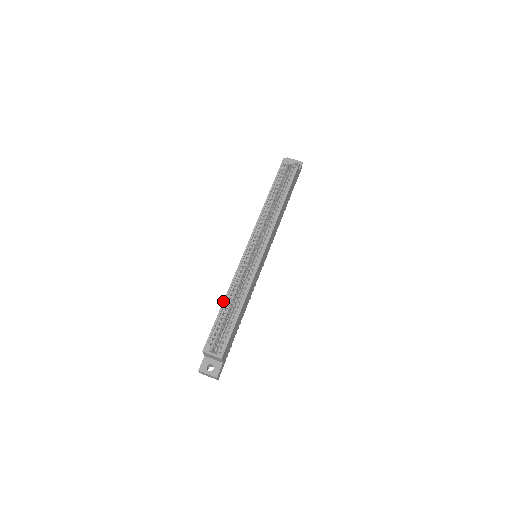
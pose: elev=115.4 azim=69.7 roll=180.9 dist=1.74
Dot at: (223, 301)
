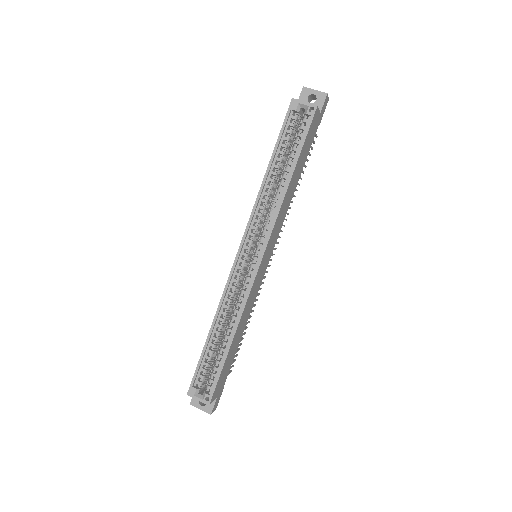
Dot at: occluded
